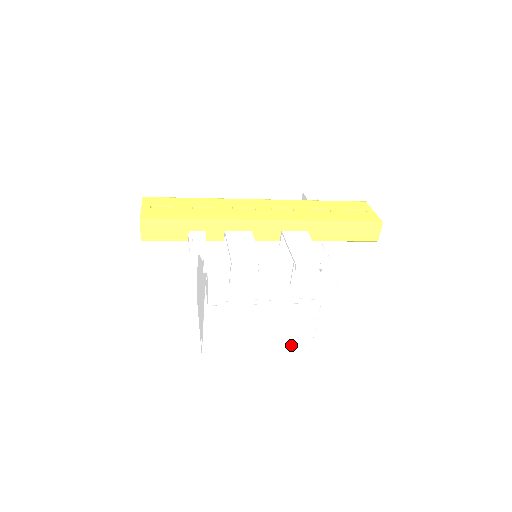
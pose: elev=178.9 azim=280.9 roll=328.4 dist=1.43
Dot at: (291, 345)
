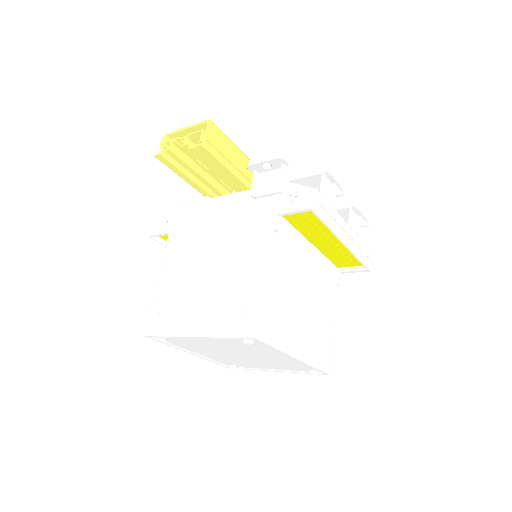
Dot at: (319, 354)
